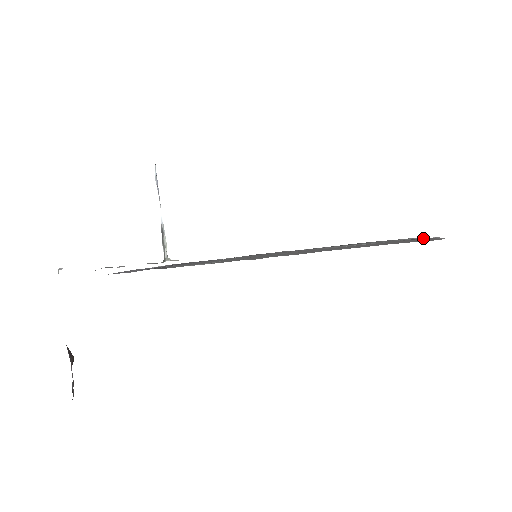
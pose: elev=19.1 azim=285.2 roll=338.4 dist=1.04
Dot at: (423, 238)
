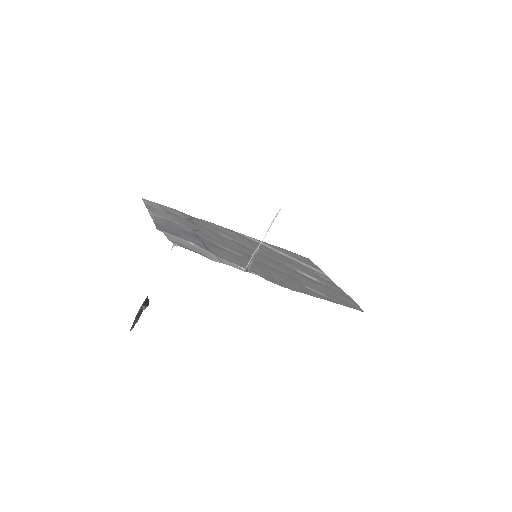
Dot at: (342, 291)
